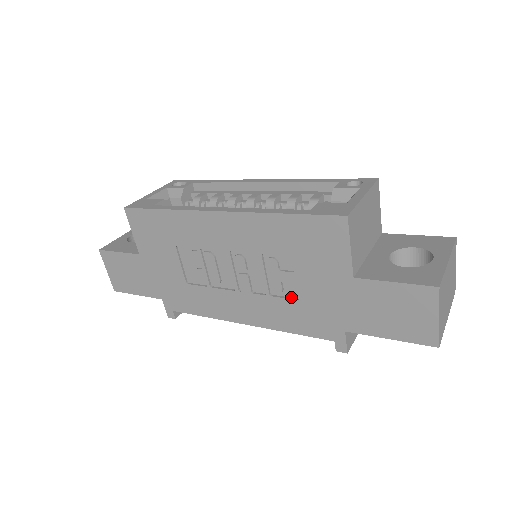
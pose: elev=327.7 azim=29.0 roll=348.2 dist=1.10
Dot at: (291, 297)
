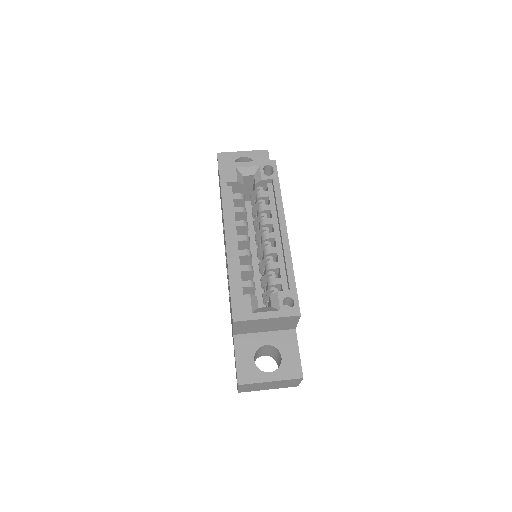
Dot at: occluded
